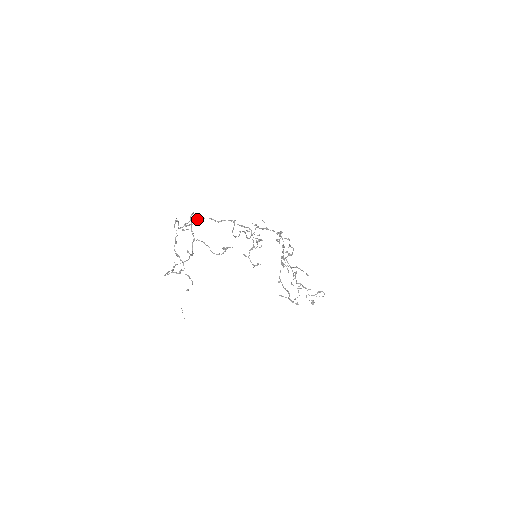
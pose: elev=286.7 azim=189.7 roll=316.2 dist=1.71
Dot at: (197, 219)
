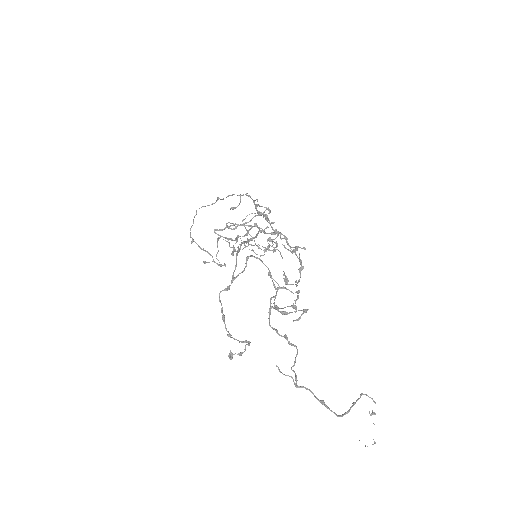
Dot at: (236, 257)
